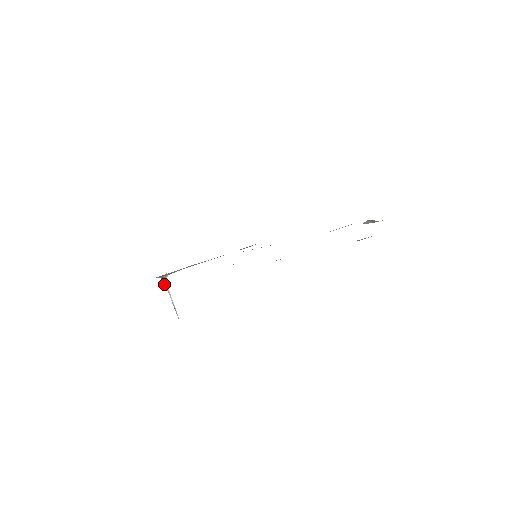
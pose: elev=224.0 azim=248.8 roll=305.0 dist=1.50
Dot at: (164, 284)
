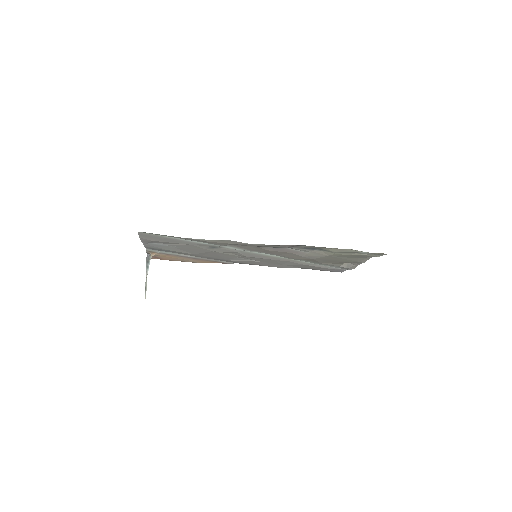
Dot at: (147, 261)
